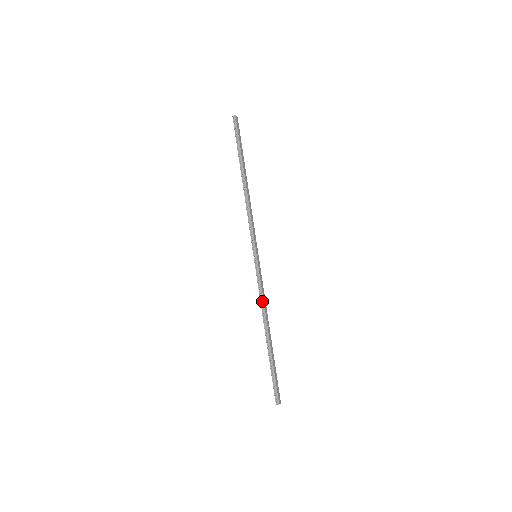
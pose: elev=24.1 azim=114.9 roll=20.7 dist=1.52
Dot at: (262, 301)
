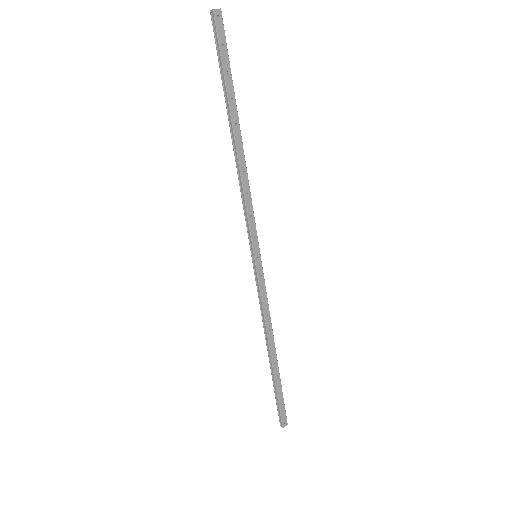
Dot at: (263, 316)
